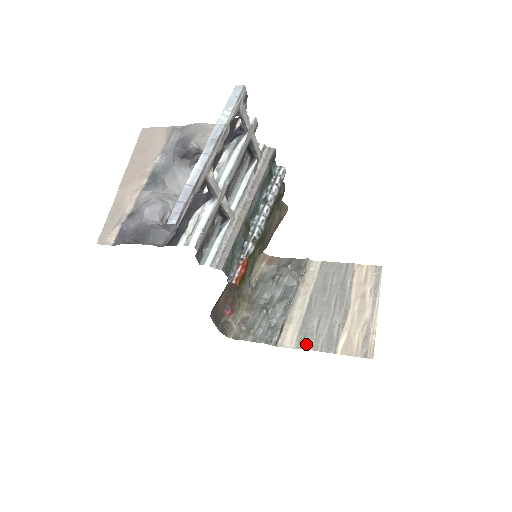
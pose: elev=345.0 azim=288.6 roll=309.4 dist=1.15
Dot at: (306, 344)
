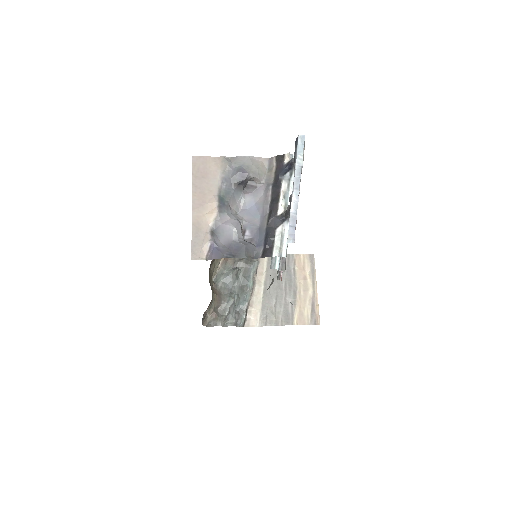
Dot at: (269, 321)
